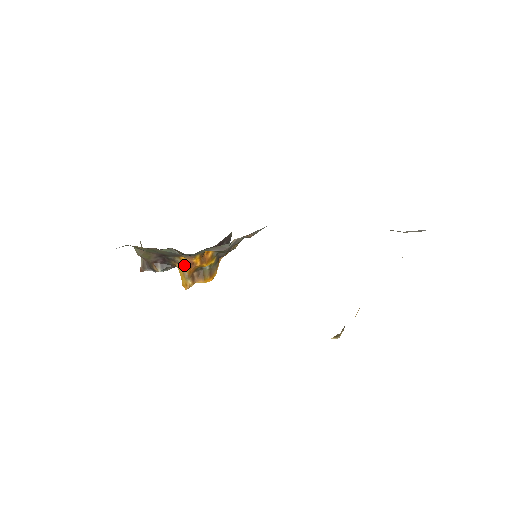
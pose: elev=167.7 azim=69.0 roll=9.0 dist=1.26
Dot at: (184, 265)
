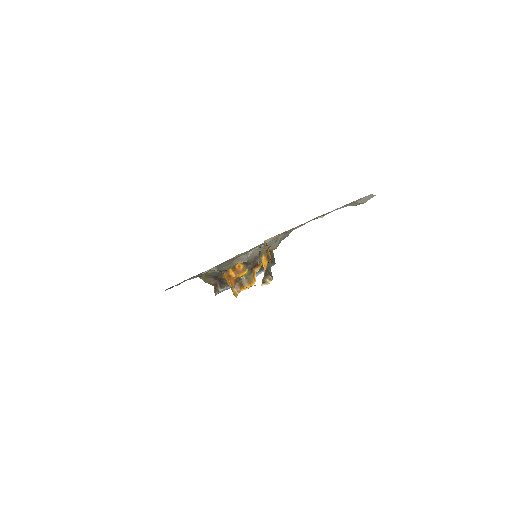
Dot at: (227, 279)
